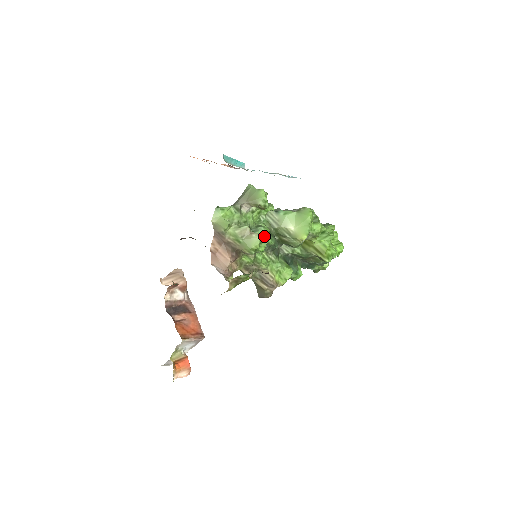
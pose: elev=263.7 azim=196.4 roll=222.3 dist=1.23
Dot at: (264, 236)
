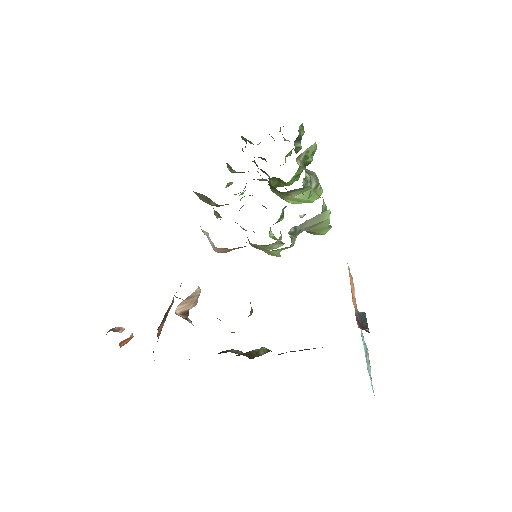
Dot at: (280, 246)
